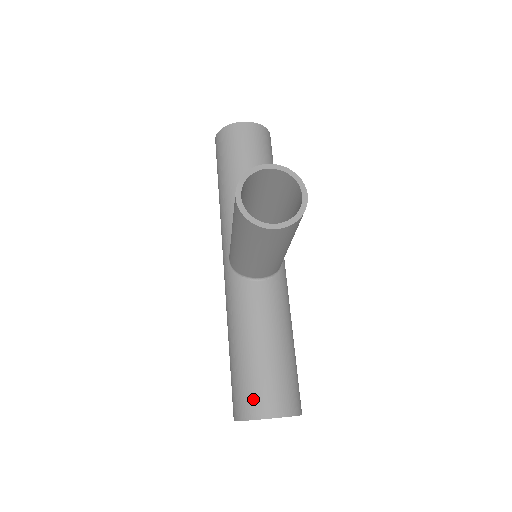
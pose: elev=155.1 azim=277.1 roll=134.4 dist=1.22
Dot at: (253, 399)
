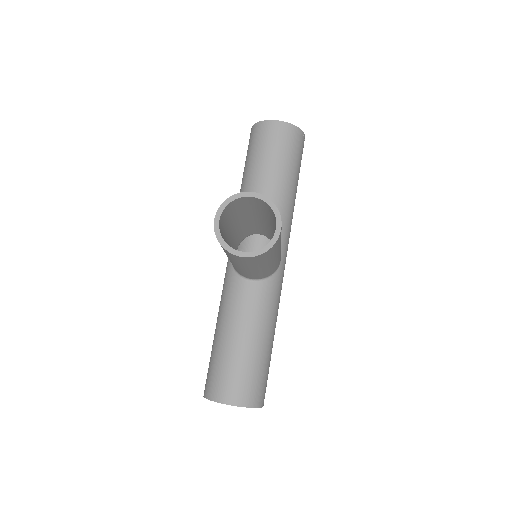
Dot at: (219, 384)
